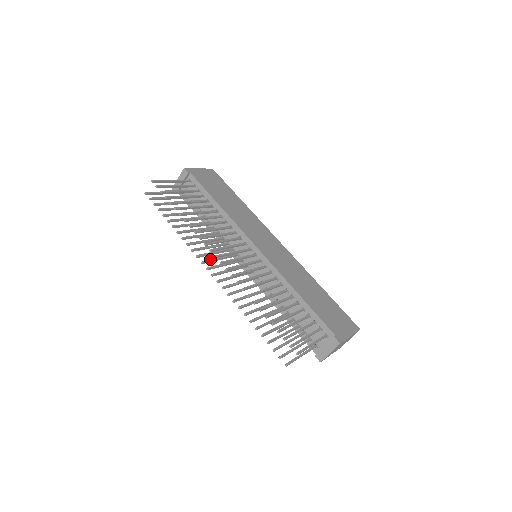
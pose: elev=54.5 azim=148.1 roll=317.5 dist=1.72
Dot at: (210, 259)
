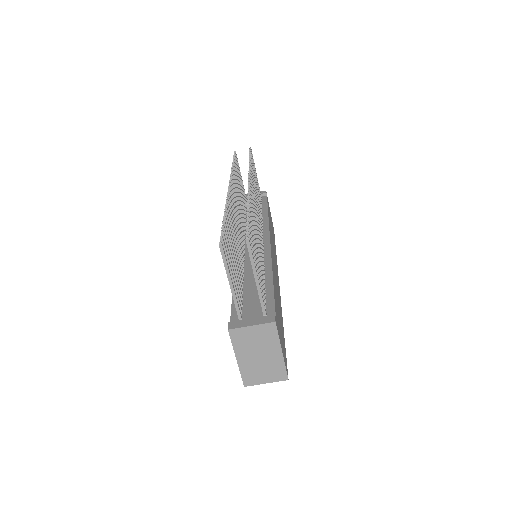
Dot at: occluded
